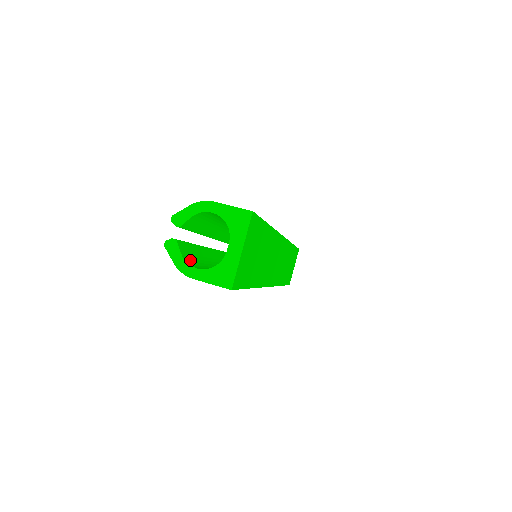
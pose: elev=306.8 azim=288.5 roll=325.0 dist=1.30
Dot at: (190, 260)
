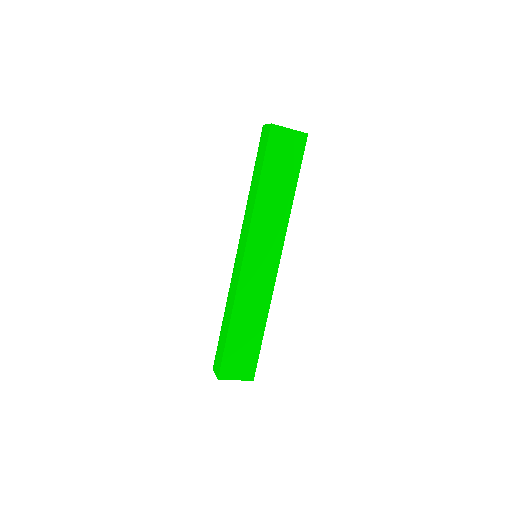
Dot at: occluded
